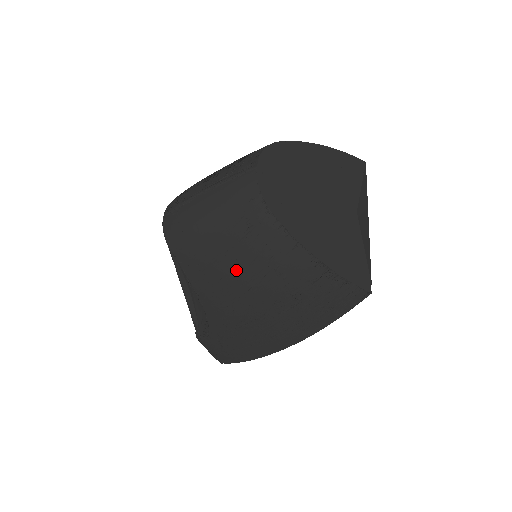
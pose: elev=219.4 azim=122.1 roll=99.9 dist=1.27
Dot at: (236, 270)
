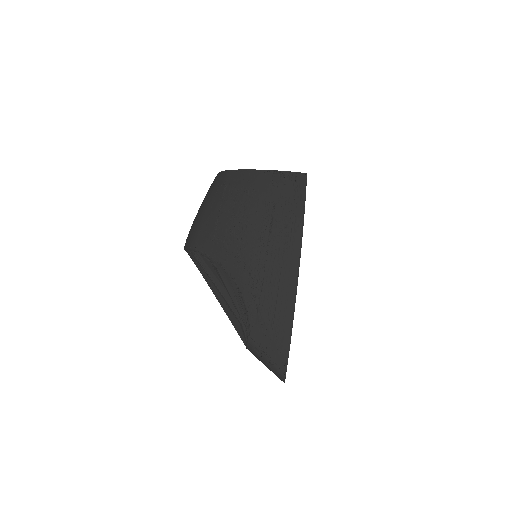
Dot at: (230, 214)
